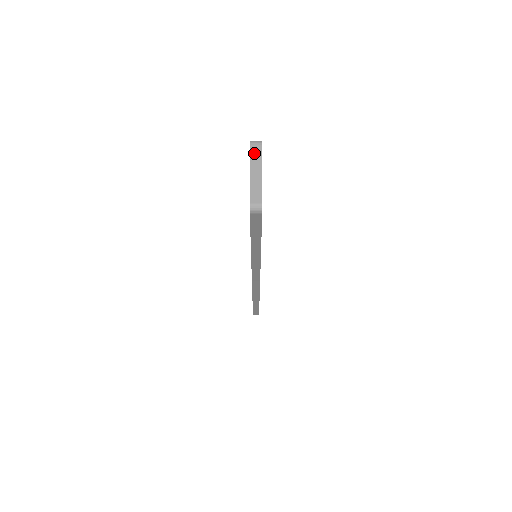
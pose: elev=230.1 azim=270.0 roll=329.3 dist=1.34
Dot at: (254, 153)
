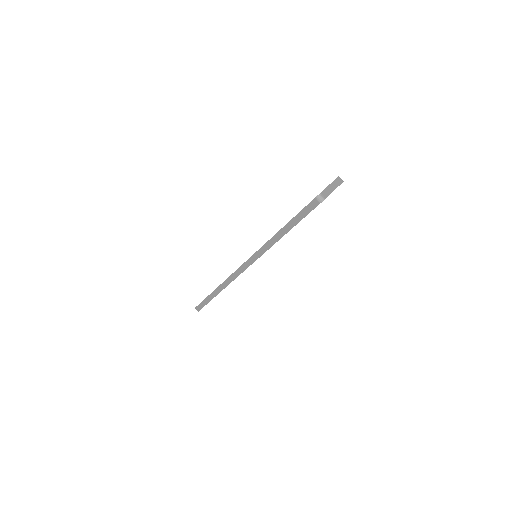
Dot at: (337, 181)
